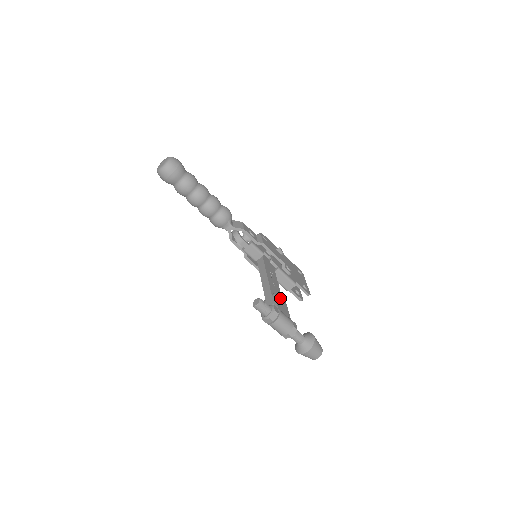
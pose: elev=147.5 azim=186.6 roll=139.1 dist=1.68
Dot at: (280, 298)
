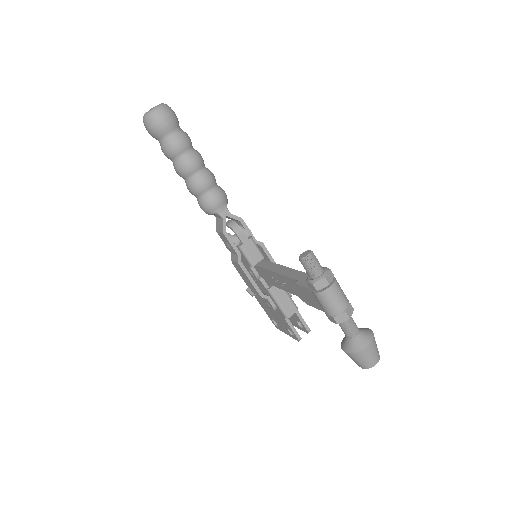
Dot at: occluded
